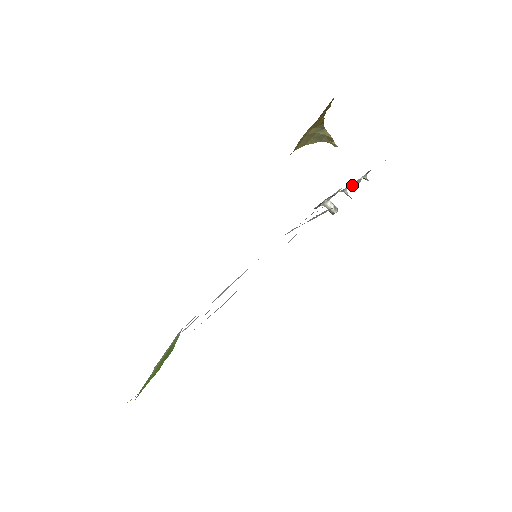
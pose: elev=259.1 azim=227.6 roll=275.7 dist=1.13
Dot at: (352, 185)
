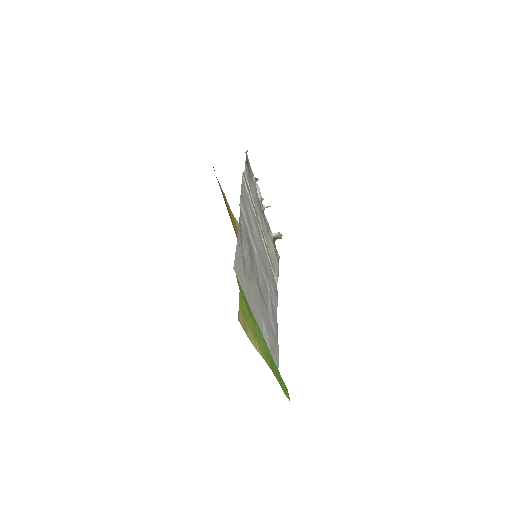
Dot at: (259, 193)
